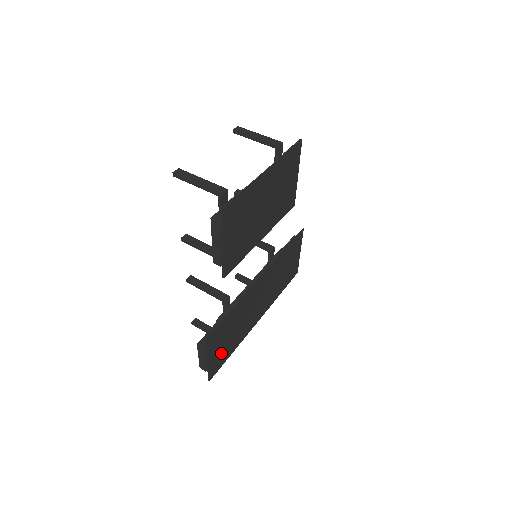
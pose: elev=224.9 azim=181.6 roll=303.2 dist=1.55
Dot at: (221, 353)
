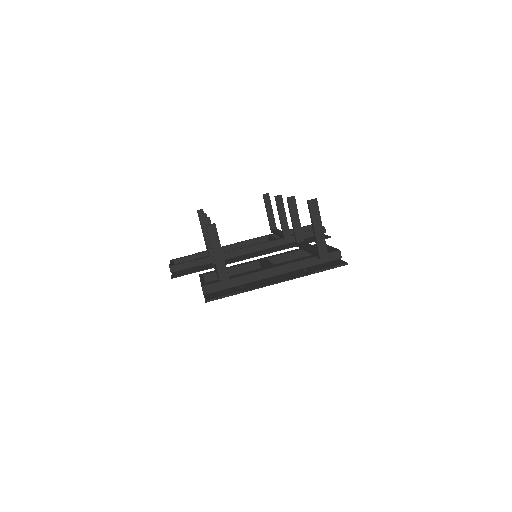
Dot at: occluded
